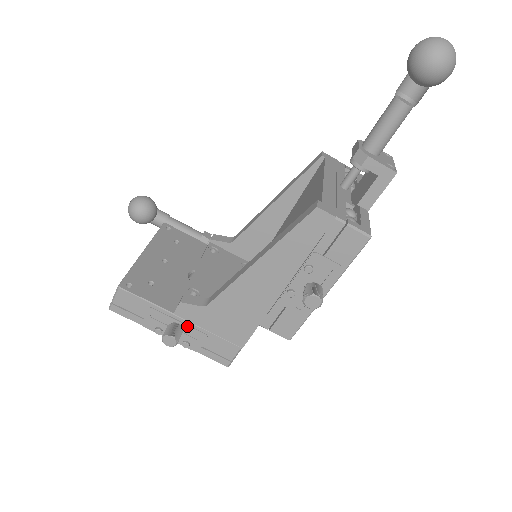
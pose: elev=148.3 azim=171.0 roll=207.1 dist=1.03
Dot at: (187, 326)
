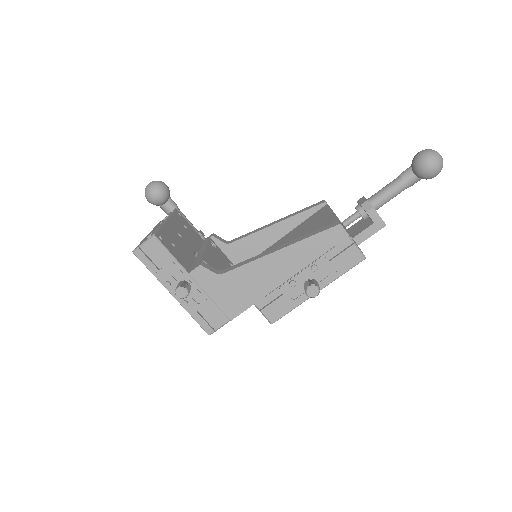
Dot at: (195, 288)
